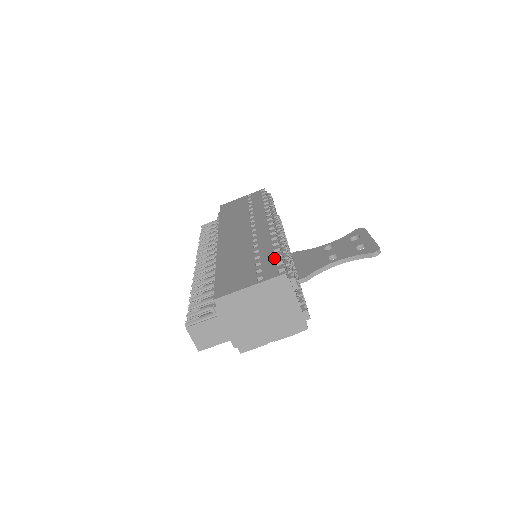
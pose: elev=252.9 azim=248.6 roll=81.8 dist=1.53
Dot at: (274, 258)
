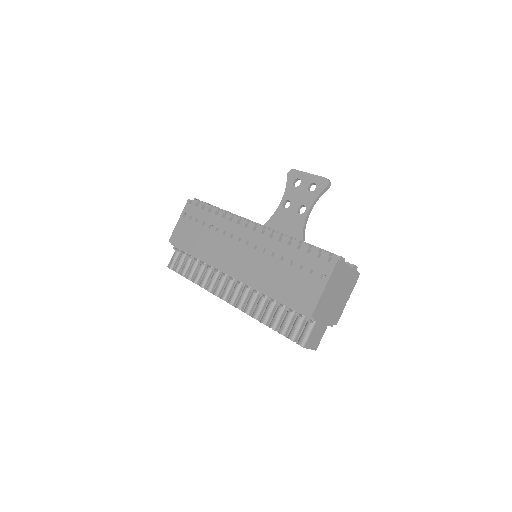
Dot at: (309, 255)
